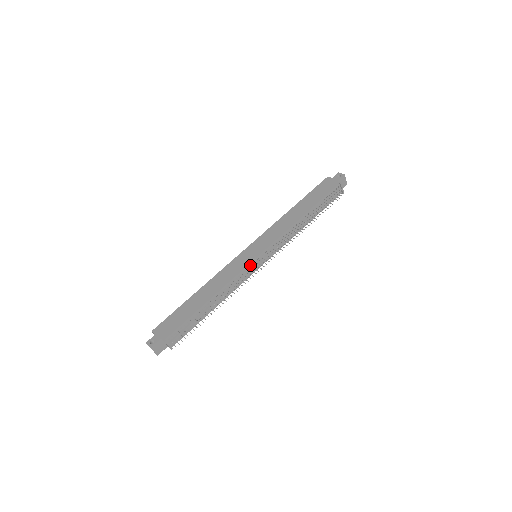
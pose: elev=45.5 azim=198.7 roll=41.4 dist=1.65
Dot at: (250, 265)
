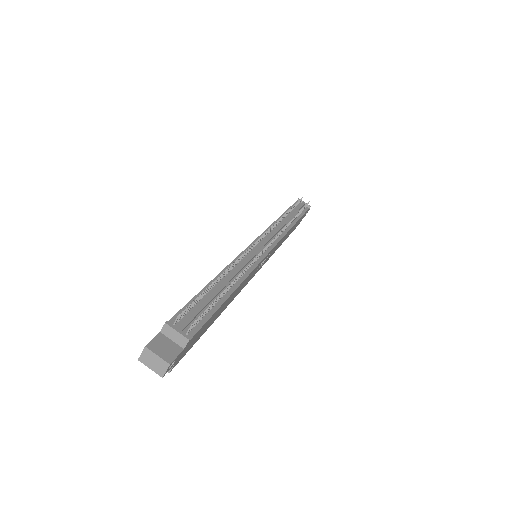
Dot at: (250, 250)
